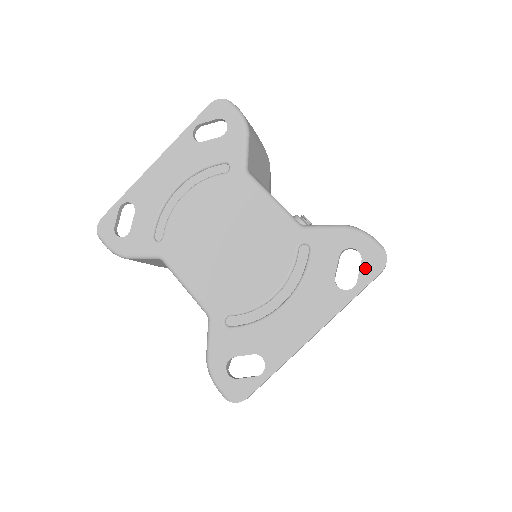
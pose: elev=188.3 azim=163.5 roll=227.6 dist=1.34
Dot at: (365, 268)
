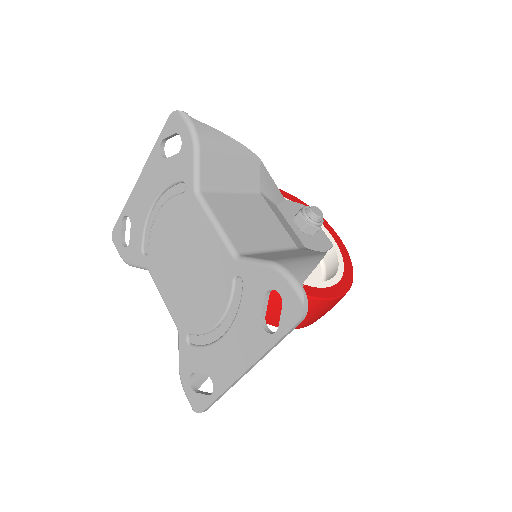
Dot at: (285, 314)
